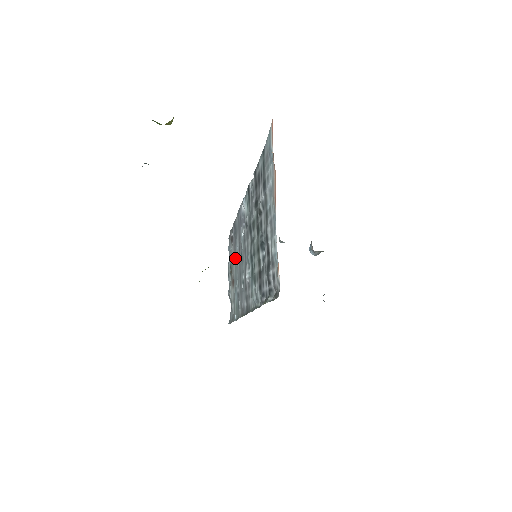
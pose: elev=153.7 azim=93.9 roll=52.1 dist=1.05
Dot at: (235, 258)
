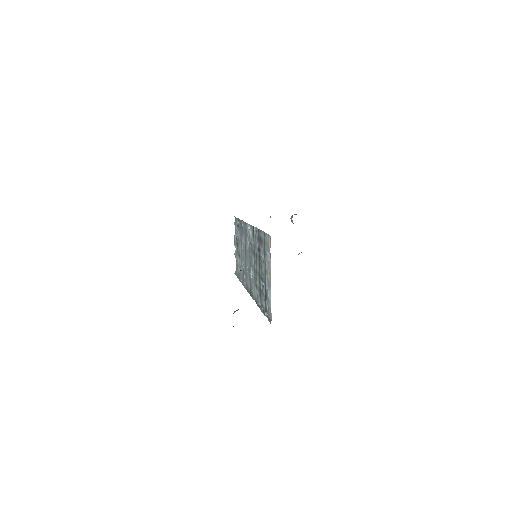
Dot at: (241, 245)
